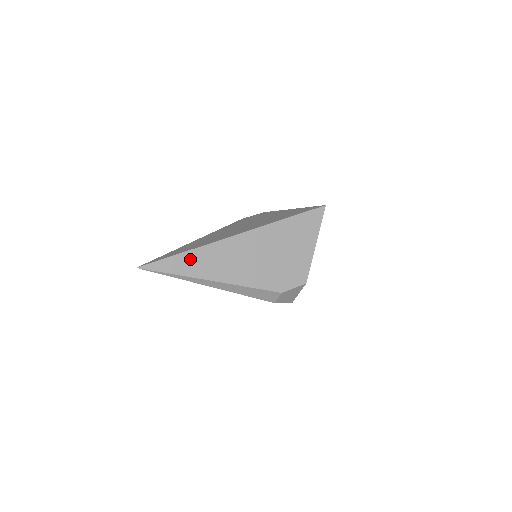
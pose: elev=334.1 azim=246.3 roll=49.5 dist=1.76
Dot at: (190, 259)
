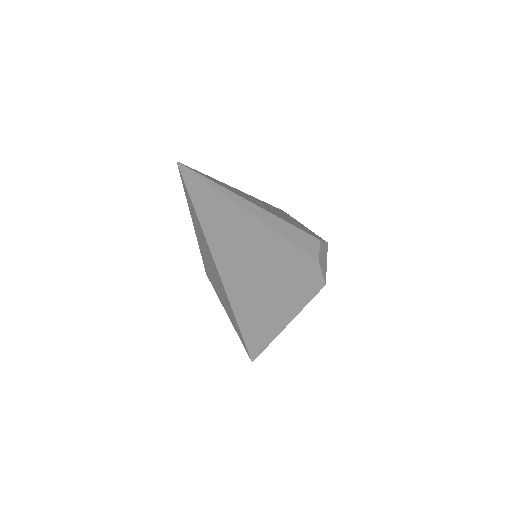
Dot at: (222, 184)
